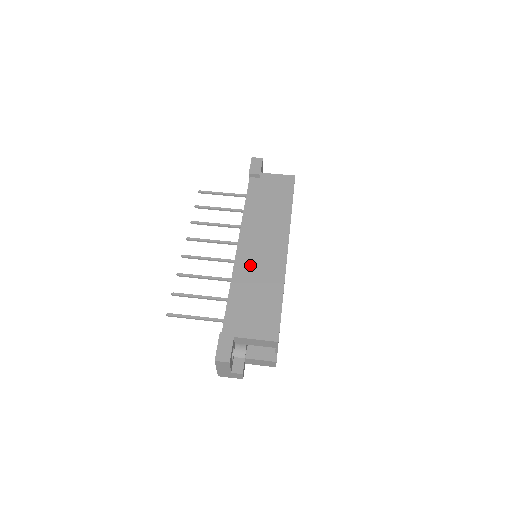
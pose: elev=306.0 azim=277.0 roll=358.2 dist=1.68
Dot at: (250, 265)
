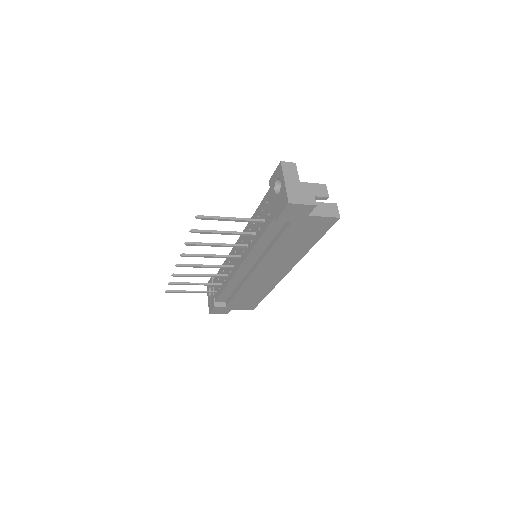
Dot at: occluded
